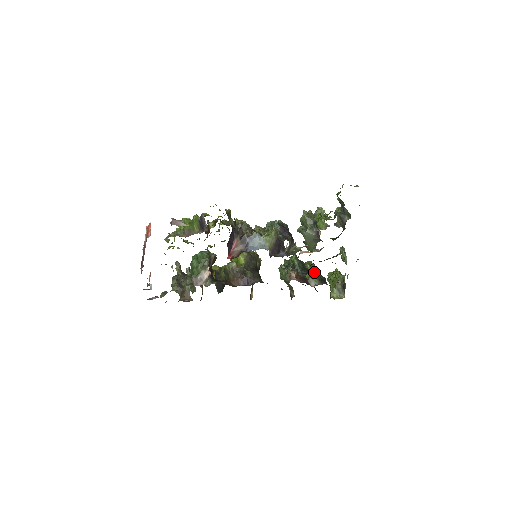
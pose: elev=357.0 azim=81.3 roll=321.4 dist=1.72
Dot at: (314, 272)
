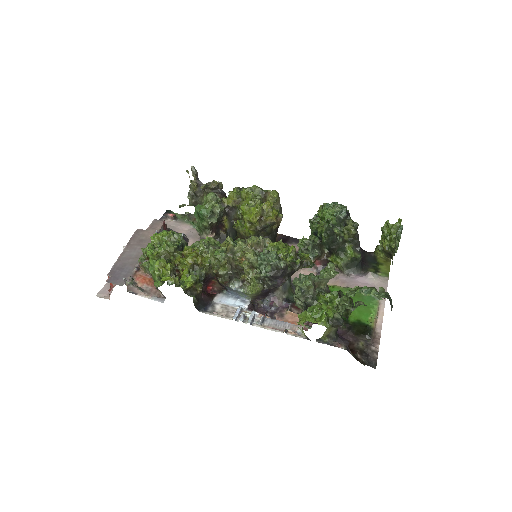
Dot at: (344, 254)
